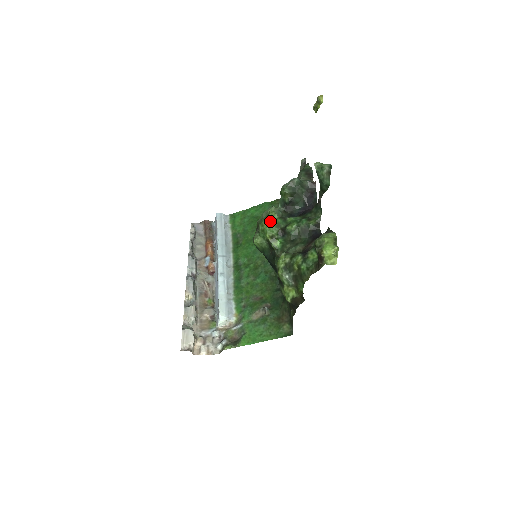
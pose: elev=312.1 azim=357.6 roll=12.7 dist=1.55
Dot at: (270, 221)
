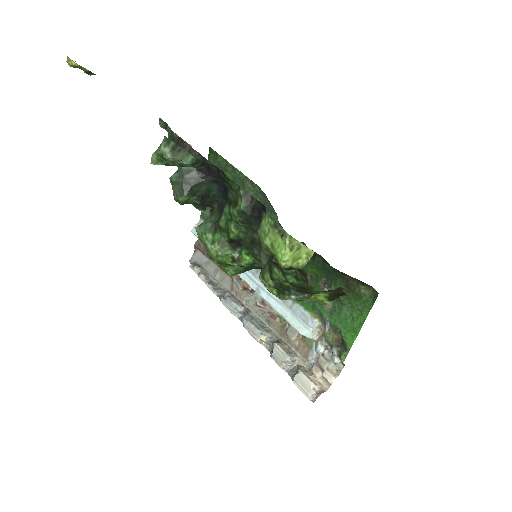
Dot at: (211, 250)
